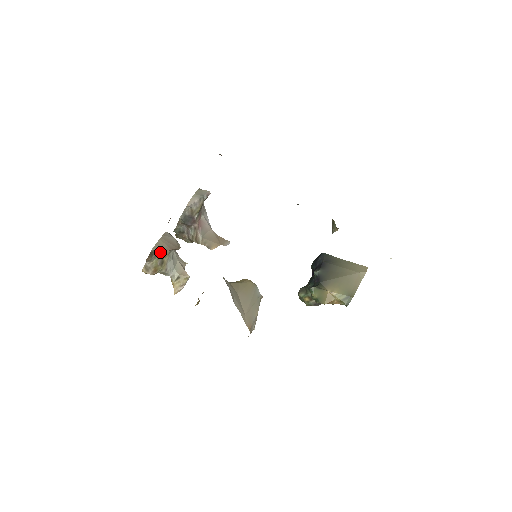
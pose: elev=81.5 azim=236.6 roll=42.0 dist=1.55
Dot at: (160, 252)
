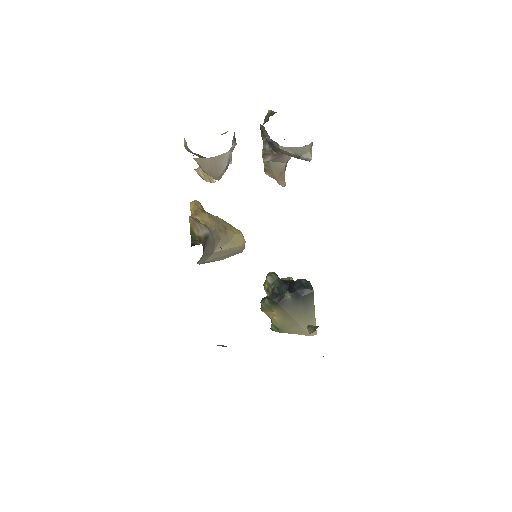
Dot at: (199, 165)
